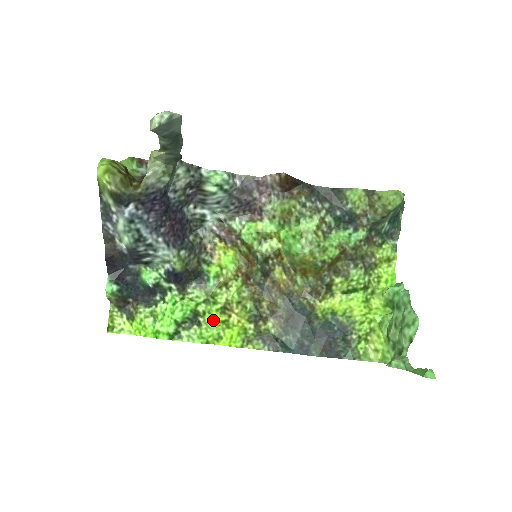
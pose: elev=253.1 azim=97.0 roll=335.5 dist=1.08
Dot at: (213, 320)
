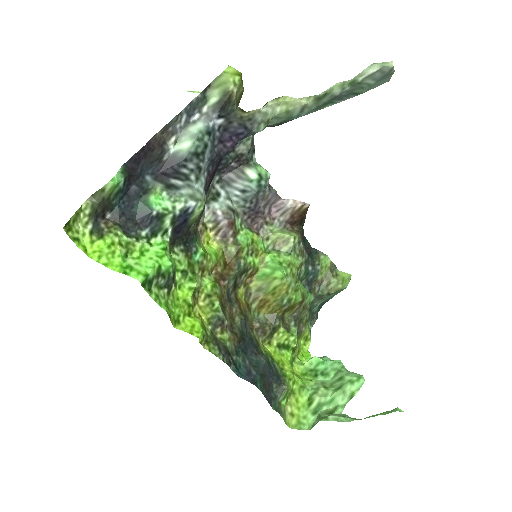
Dot at: (180, 297)
